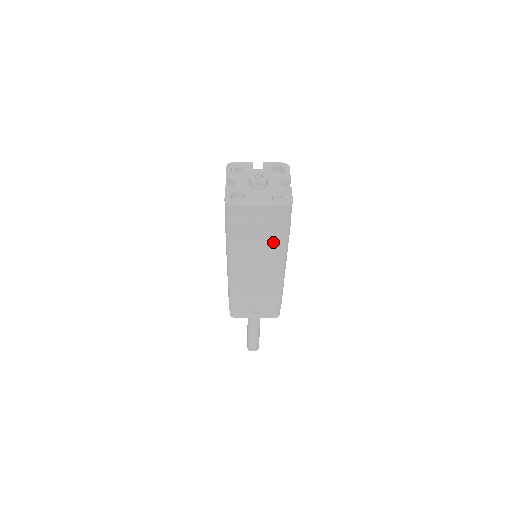
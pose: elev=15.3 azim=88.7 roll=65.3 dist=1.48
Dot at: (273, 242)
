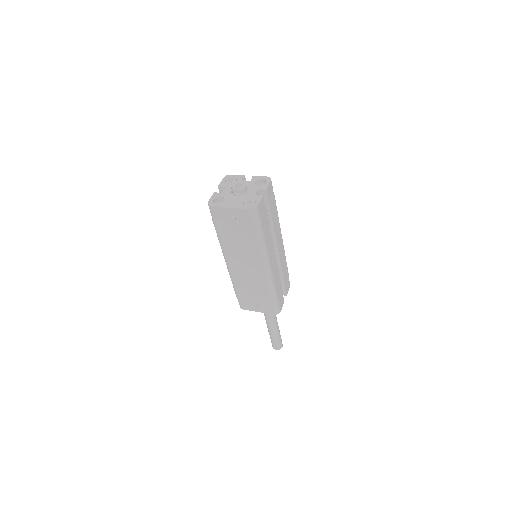
Dot at: (250, 241)
